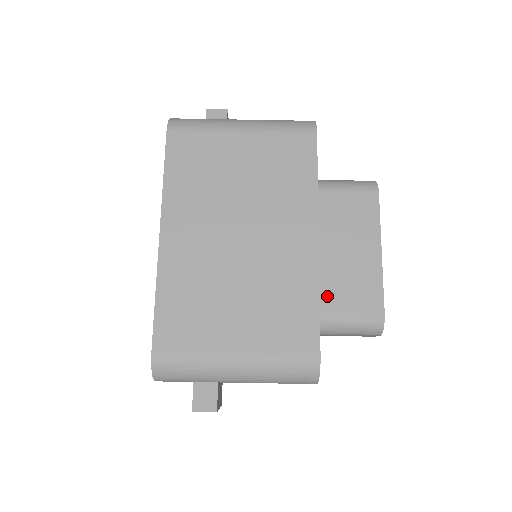
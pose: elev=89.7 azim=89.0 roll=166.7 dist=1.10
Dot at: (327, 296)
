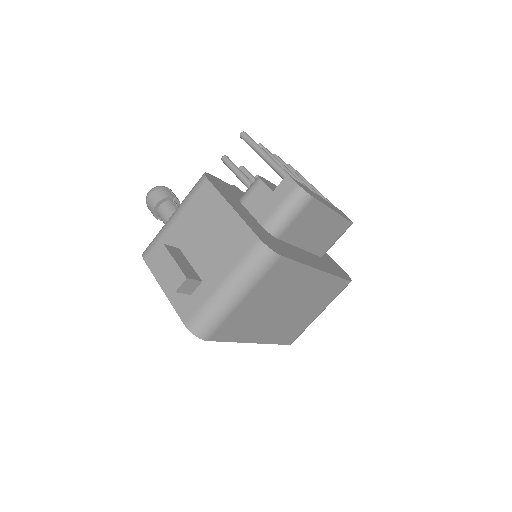
Dot at: (322, 248)
